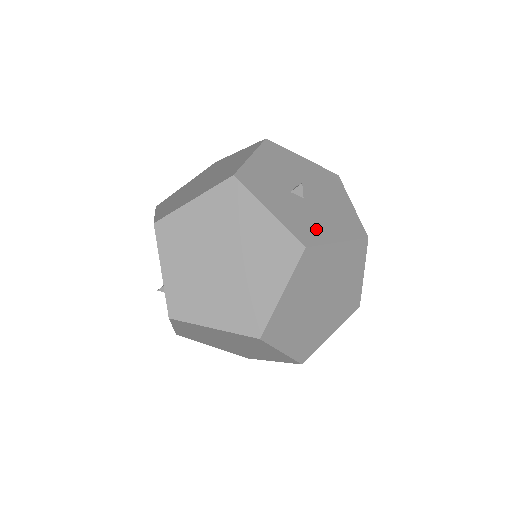
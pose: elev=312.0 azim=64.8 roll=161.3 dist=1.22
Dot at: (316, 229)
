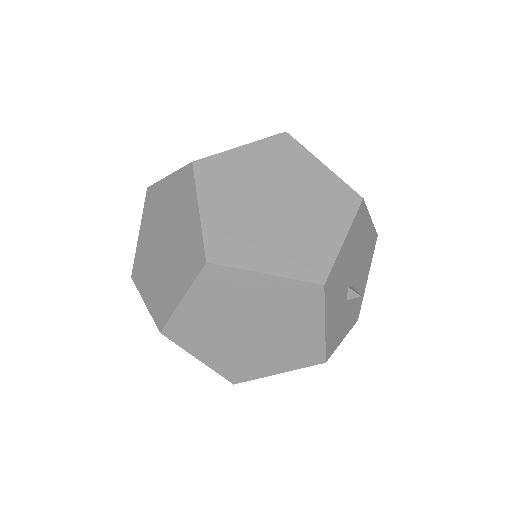
Dot at: occluded
